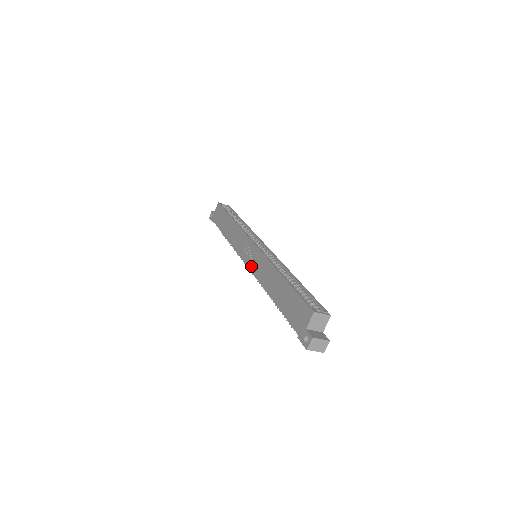
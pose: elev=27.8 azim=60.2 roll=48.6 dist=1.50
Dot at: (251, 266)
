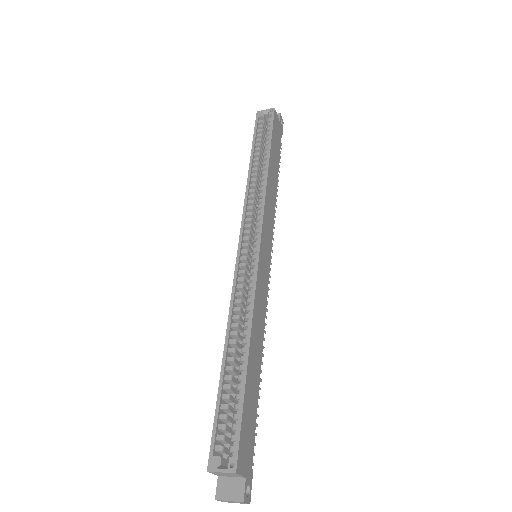
Dot at: occluded
